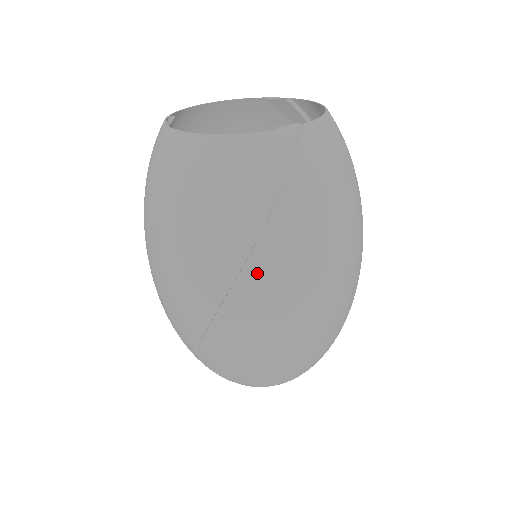
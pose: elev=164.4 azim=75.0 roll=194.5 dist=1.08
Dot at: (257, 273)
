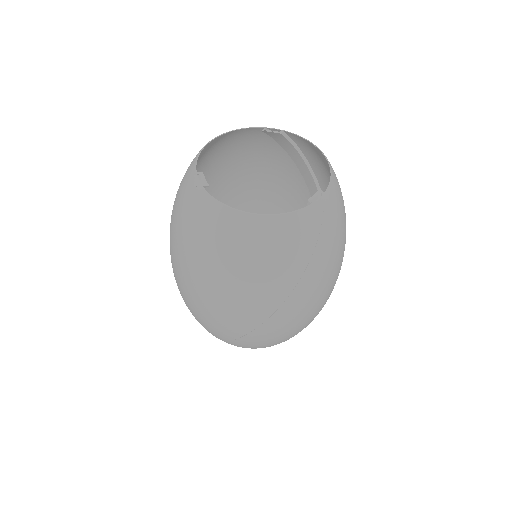
Dot at: (295, 301)
